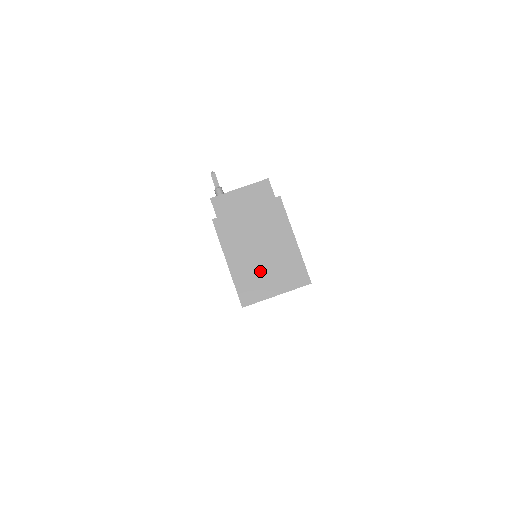
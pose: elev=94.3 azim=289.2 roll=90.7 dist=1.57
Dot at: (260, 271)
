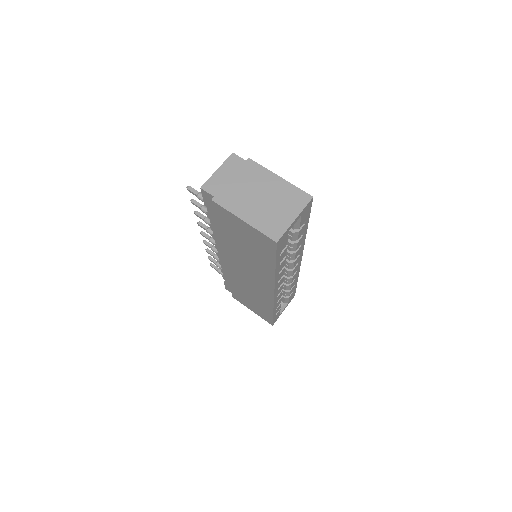
Dot at: (271, 211)
